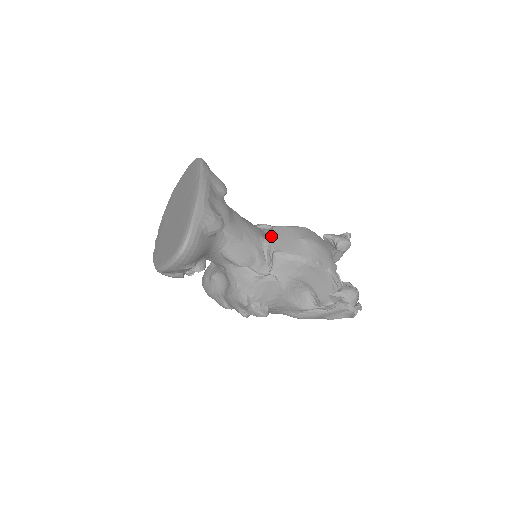
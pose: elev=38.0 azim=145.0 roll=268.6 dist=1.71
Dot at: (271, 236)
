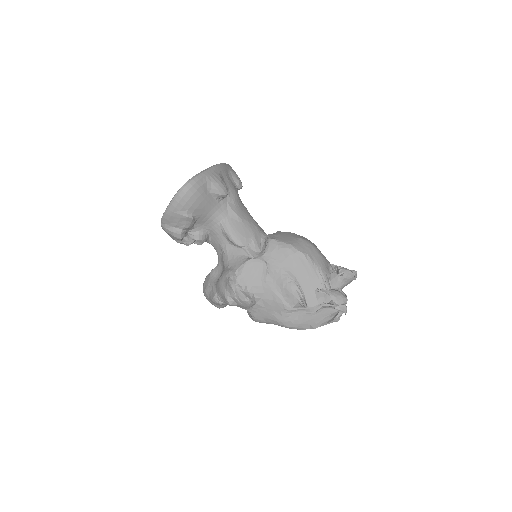
Dot at: occluded
